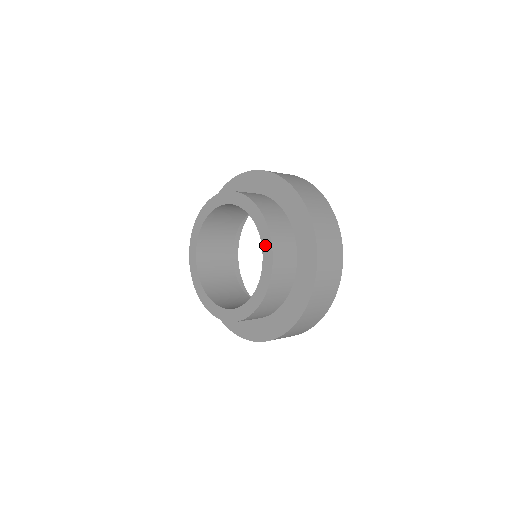
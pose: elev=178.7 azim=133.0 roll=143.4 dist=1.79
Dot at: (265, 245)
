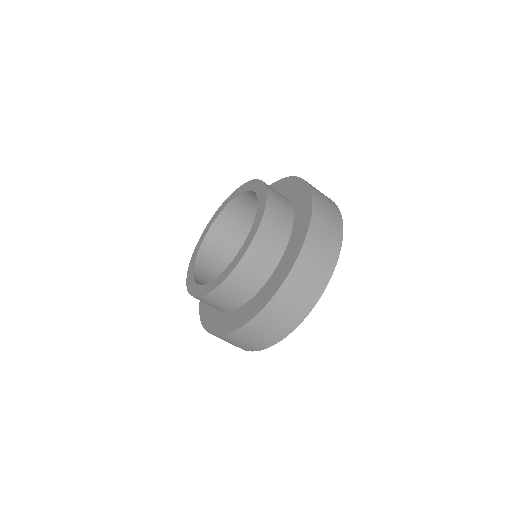
Dot at: (257, 188)
